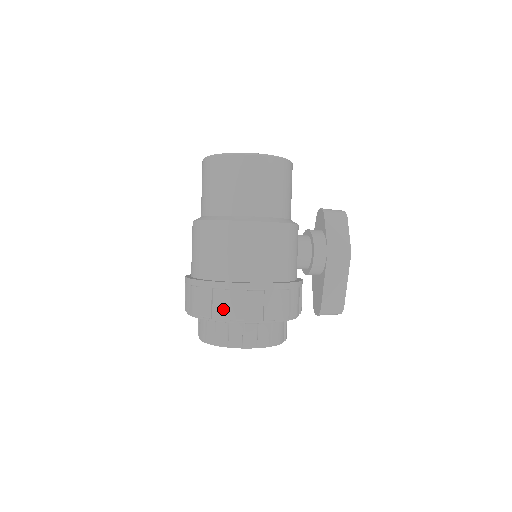
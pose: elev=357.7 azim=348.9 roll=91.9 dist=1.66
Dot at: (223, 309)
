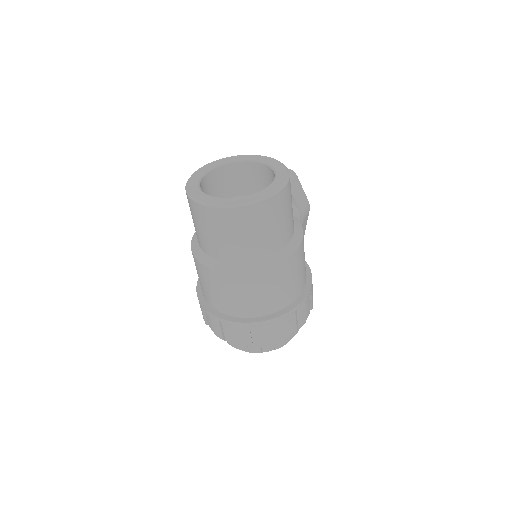
Dot at: (291, 327)
